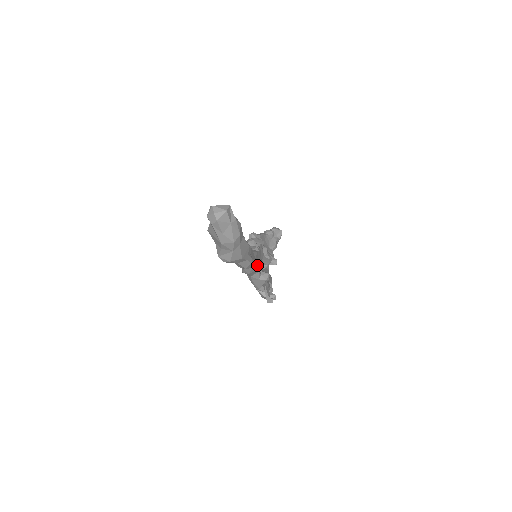
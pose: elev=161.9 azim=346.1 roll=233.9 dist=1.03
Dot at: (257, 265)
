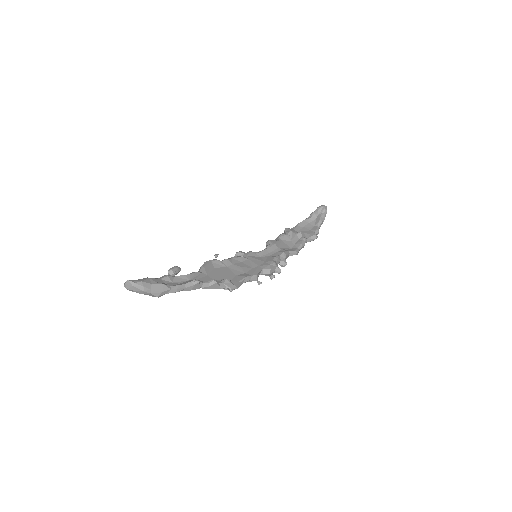
Dot at: (191, 284)
